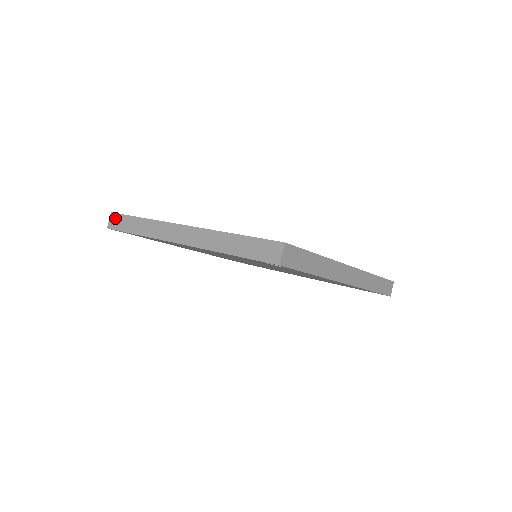
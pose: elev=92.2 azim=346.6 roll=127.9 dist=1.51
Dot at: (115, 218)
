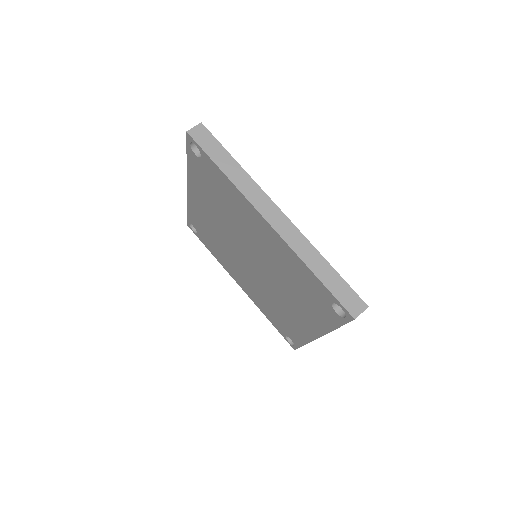
Dot at: occluded
